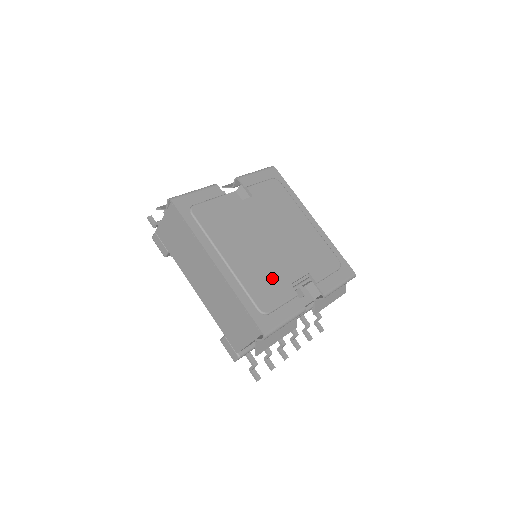
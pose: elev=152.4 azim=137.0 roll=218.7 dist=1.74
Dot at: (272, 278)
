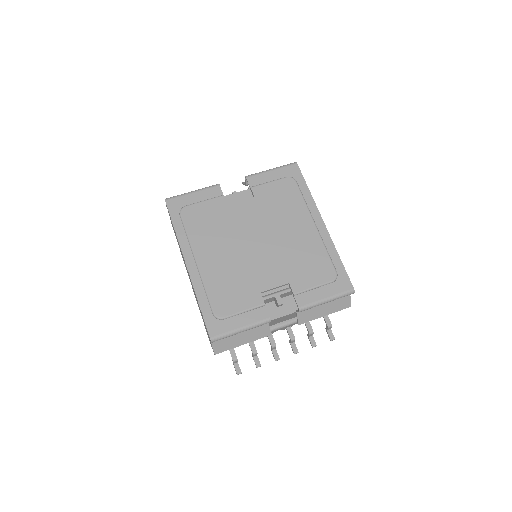
Dot at: (241, 284)
